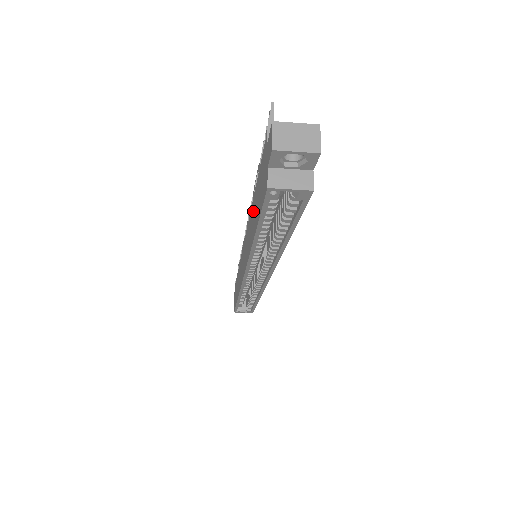
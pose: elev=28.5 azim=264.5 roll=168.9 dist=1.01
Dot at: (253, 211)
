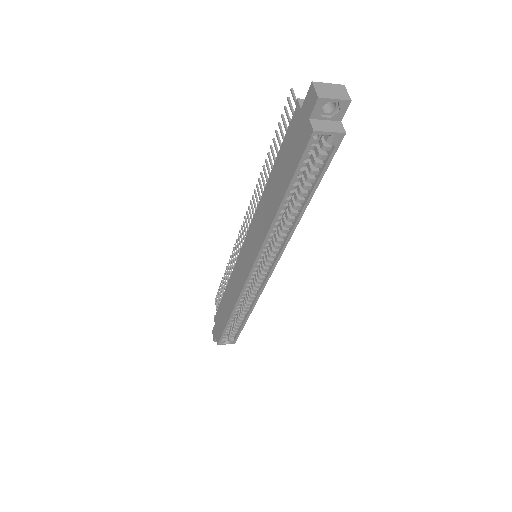
Dot at: (270, 190)
